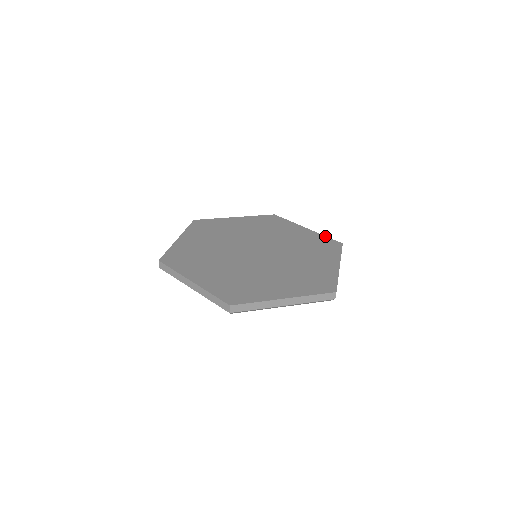
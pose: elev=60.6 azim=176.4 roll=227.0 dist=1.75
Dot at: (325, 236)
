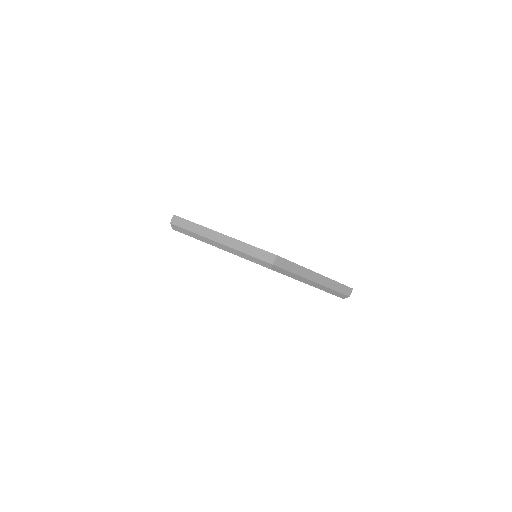
Dot at: occluded
